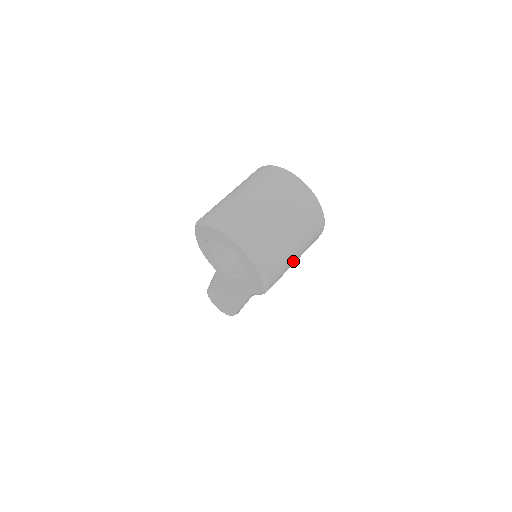
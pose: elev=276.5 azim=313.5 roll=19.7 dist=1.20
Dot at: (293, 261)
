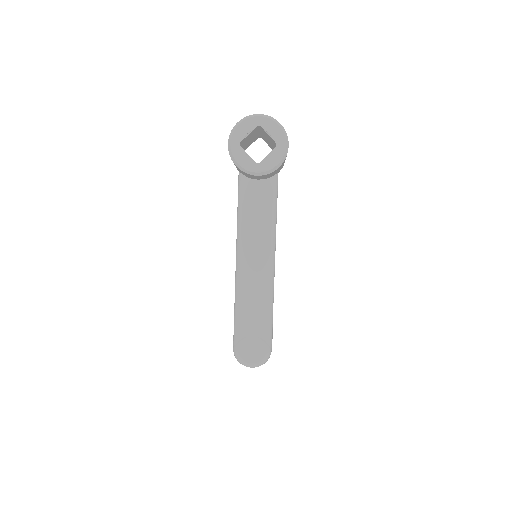
Dot at: occluded
